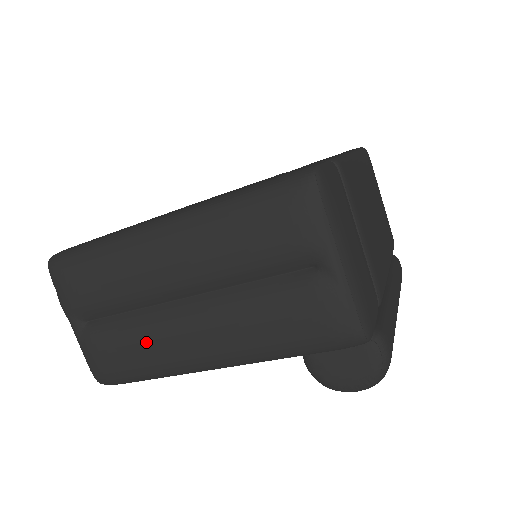
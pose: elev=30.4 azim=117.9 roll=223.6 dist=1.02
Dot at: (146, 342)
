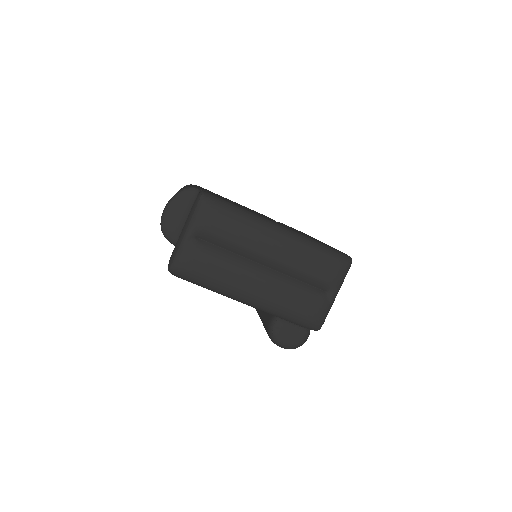
Dot at: (228, 270)
